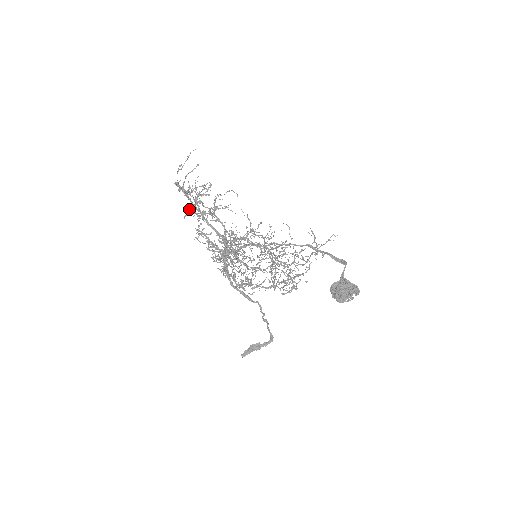
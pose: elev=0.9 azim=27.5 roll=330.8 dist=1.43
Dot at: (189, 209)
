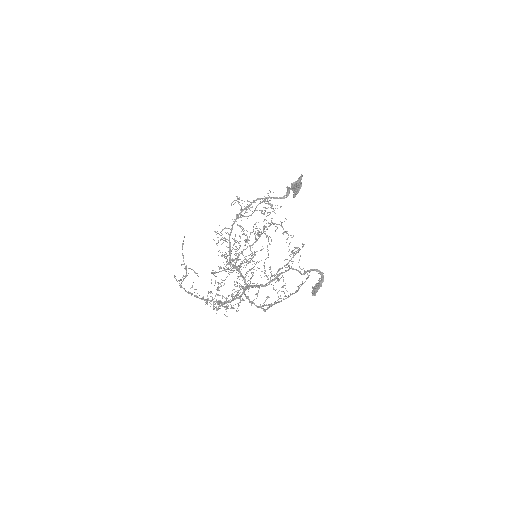
Dot at: (206, 301)
